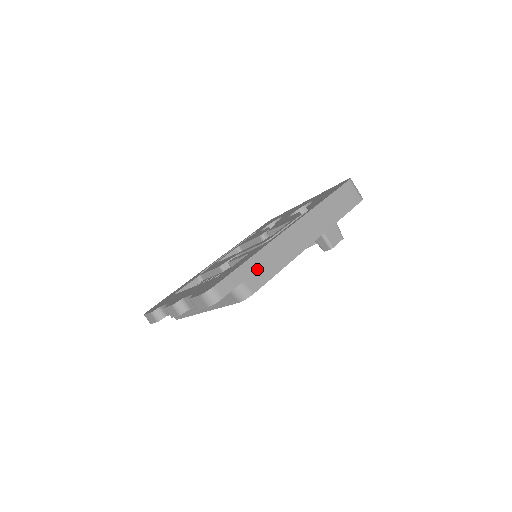
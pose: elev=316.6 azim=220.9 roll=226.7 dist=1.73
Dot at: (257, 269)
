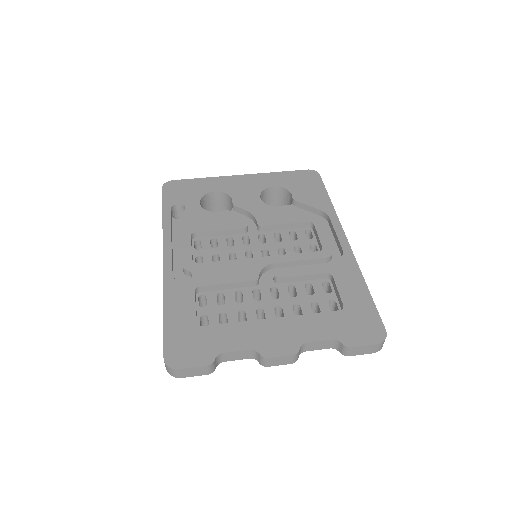
Dot at: occluded
